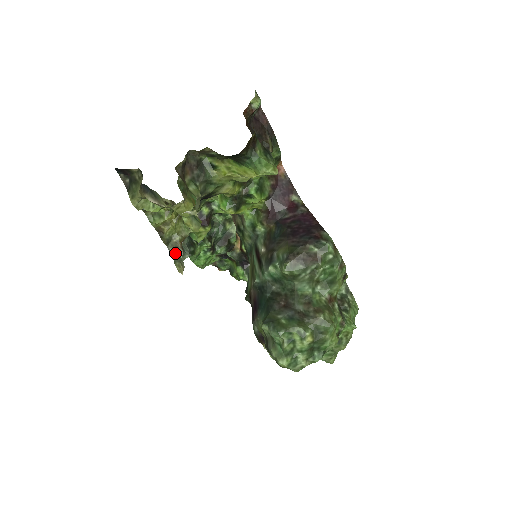
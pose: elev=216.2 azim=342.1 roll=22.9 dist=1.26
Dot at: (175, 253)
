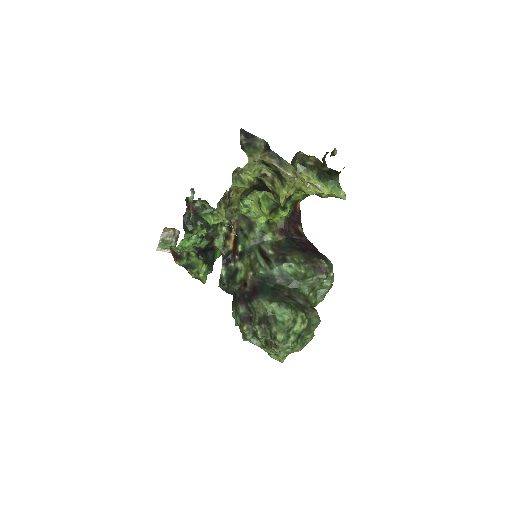
Dot at: (229, 217)
